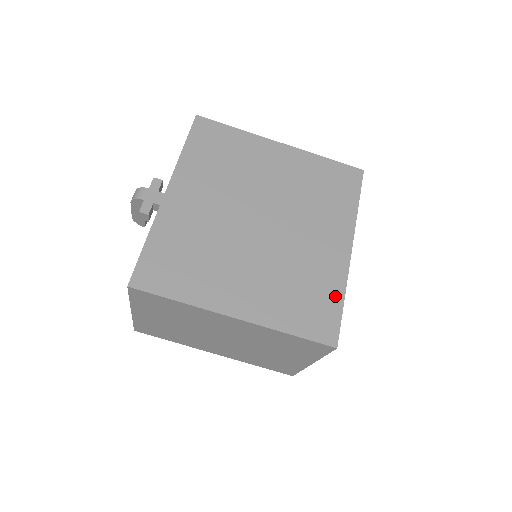
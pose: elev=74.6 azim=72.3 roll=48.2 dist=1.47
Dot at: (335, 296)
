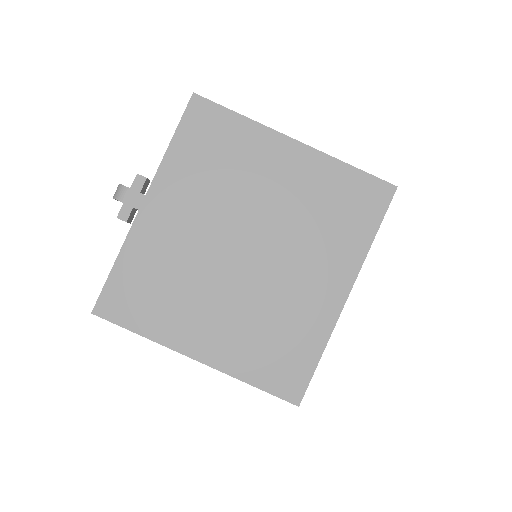
Dot at: (312, 350)
